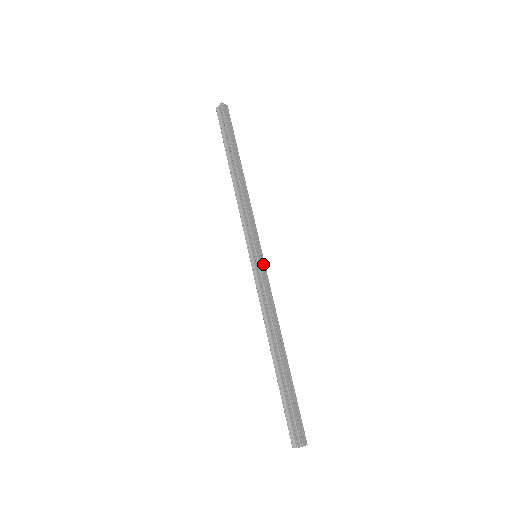
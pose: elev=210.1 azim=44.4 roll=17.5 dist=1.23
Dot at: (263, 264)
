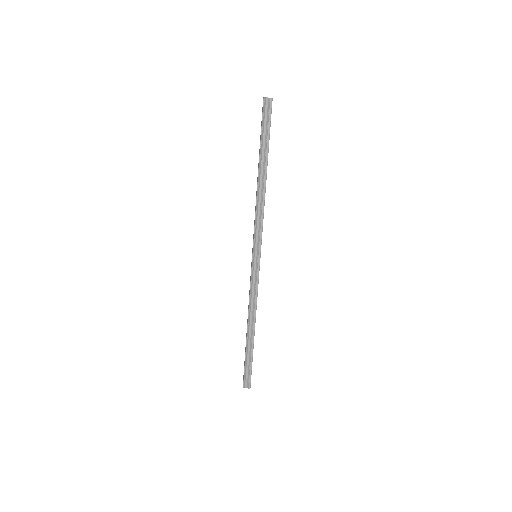
Dot at: (259, 264)
